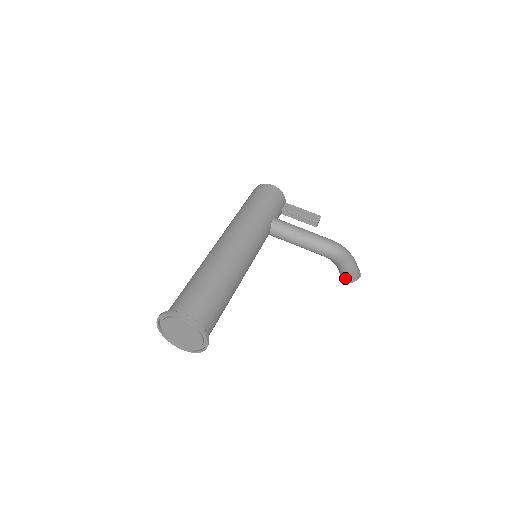
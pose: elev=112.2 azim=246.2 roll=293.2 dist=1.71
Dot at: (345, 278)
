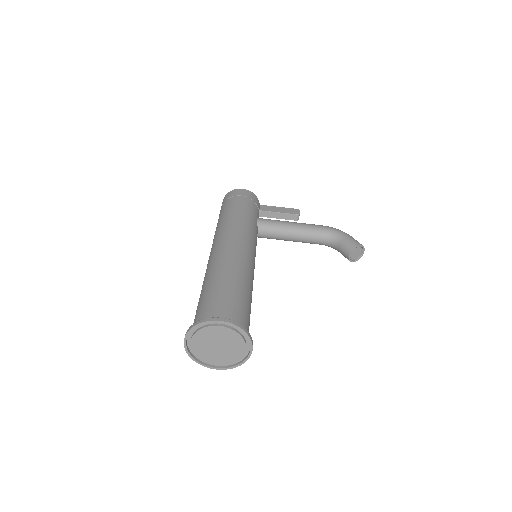
Dot at: (350, 257)
